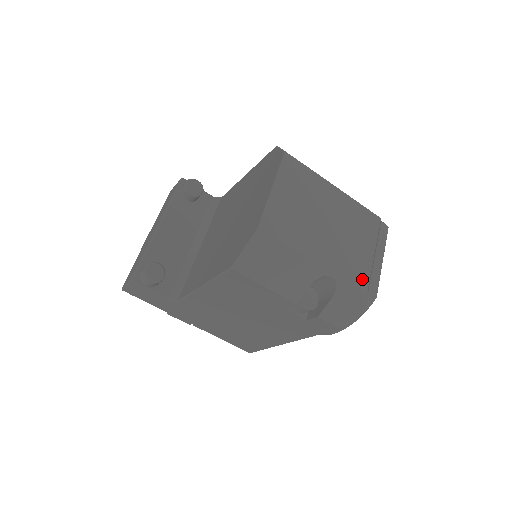
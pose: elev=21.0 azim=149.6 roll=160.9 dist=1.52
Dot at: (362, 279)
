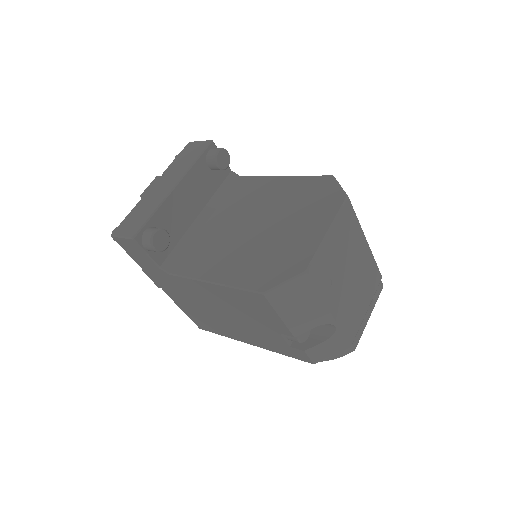
Dot at: (353, 332)
